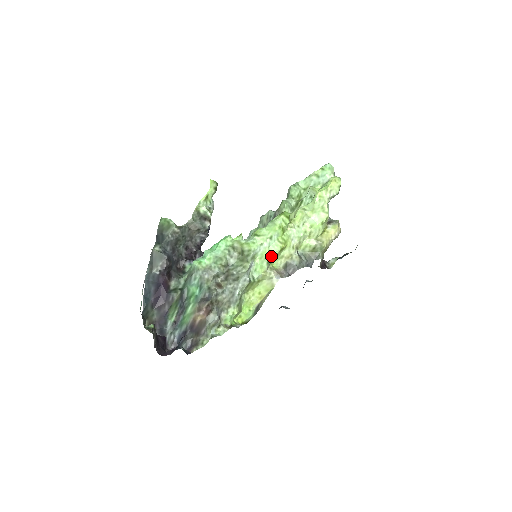
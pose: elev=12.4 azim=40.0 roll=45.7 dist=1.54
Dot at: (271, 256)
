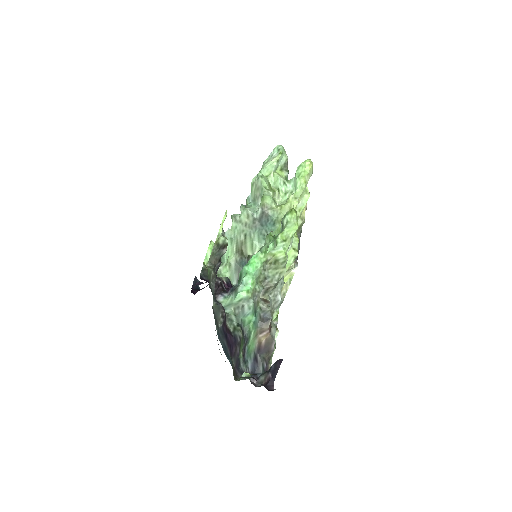
Dot at: (297, 252)
